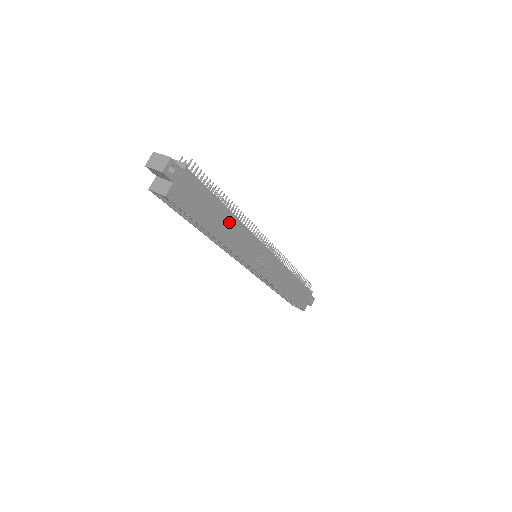
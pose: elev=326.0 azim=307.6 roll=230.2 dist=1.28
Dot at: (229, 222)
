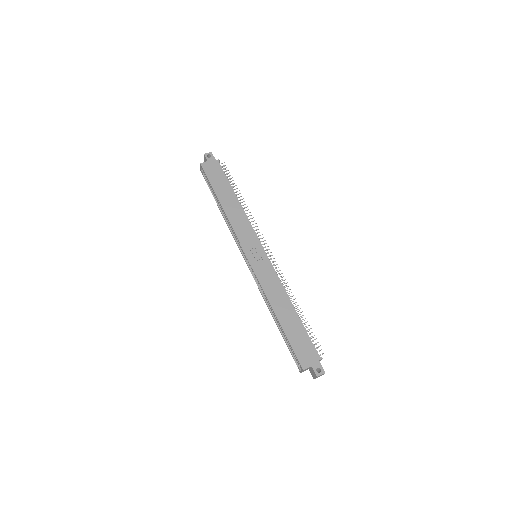
Dot at: (235, 204)
